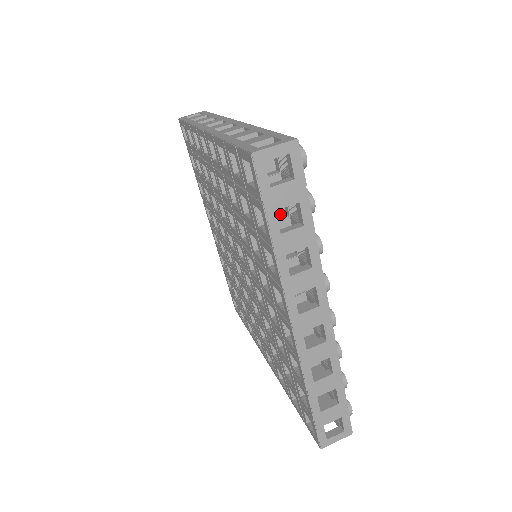
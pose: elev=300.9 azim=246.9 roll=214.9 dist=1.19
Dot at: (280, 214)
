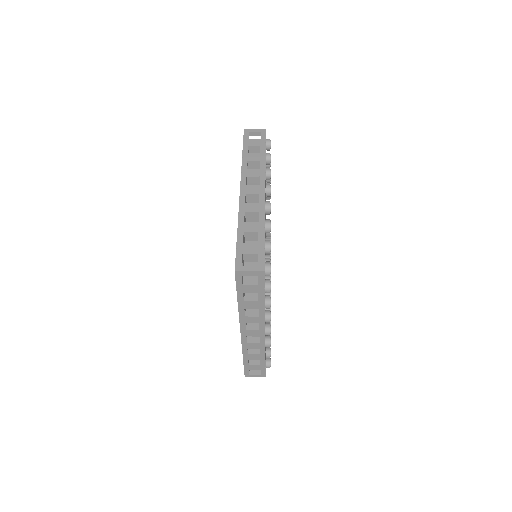
Dot at: occluded
